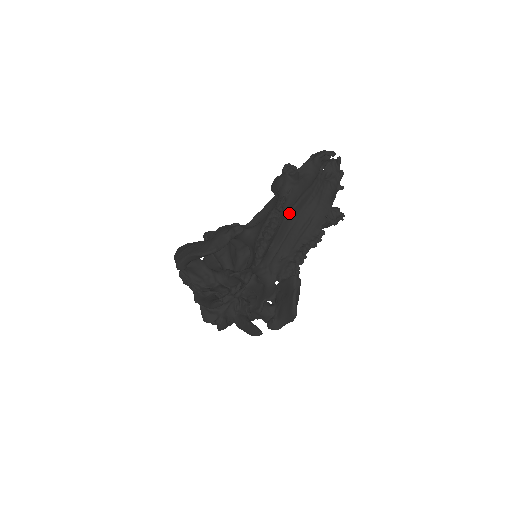
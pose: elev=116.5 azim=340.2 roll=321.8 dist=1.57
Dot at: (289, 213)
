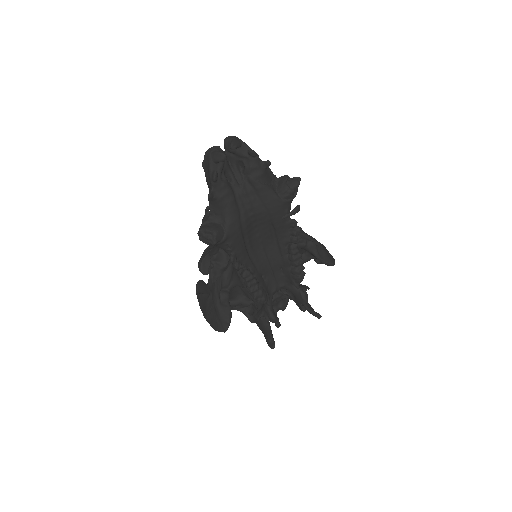
Dot at: (248, 246)
